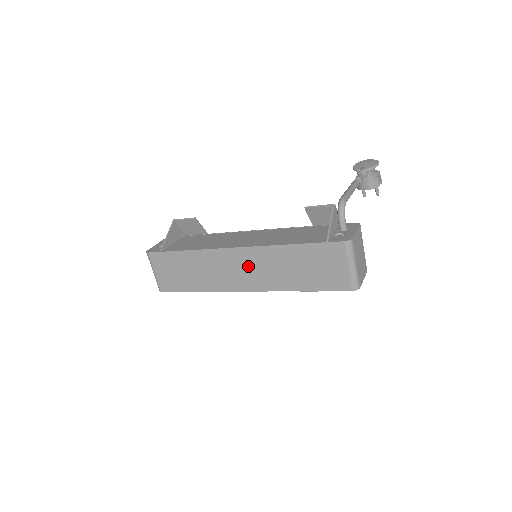
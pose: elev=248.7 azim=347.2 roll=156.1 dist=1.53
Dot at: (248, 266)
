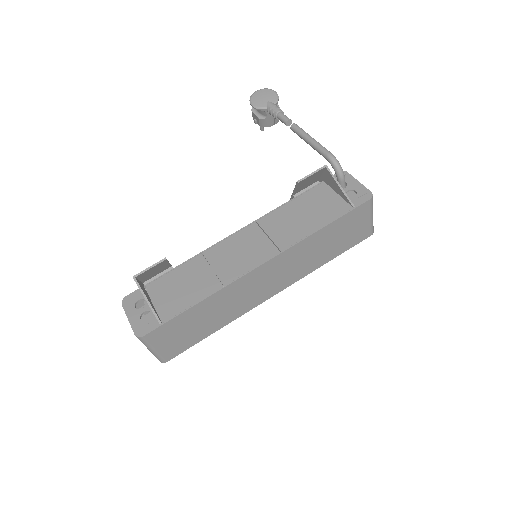
Dot at: (276, 273)
